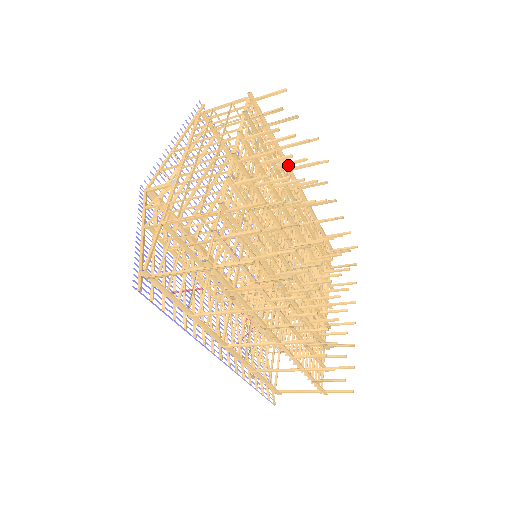
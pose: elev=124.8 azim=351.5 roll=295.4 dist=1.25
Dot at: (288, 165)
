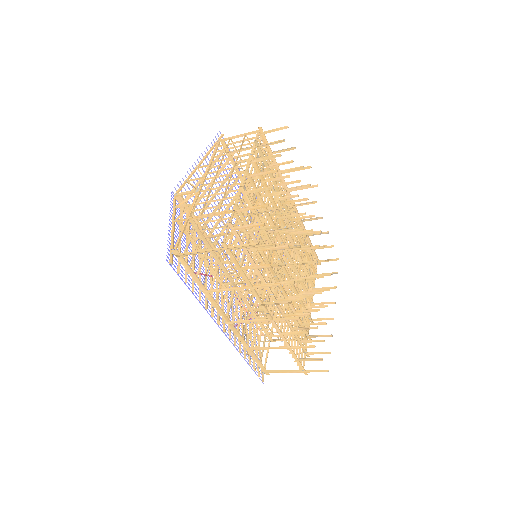
Dot at: occluded
